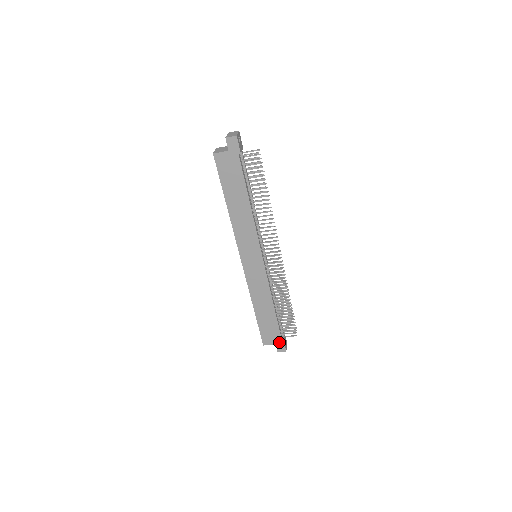
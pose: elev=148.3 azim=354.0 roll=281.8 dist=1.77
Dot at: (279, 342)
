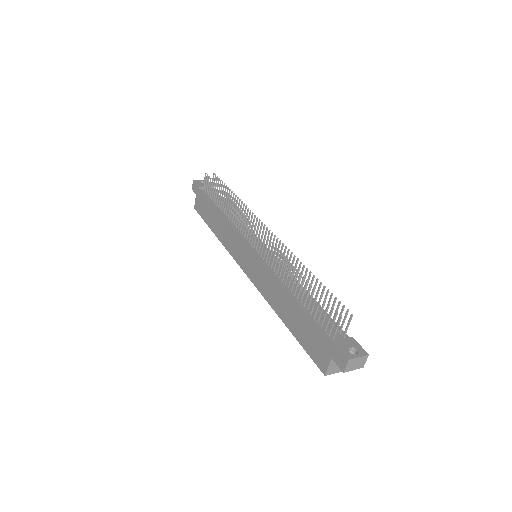
Dot at: (331, 349)
